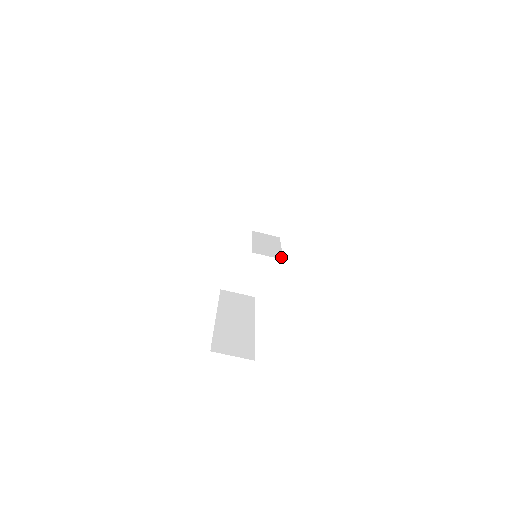
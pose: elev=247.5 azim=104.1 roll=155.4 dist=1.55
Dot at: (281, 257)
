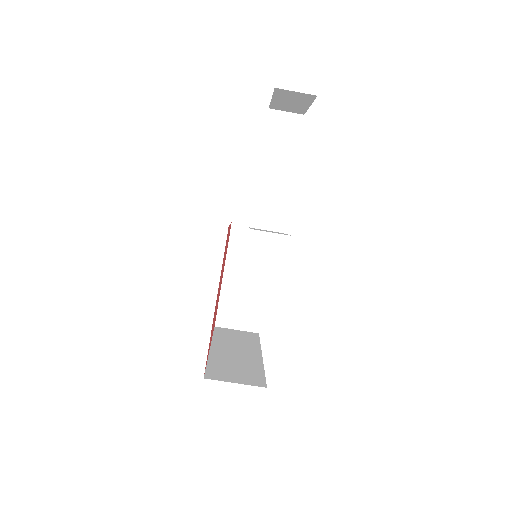
Dot at: occluded
